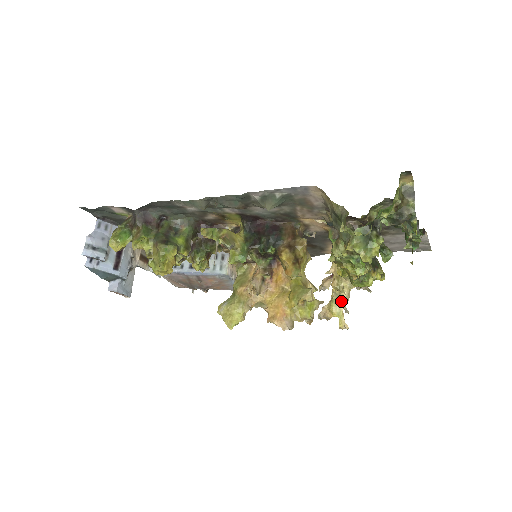
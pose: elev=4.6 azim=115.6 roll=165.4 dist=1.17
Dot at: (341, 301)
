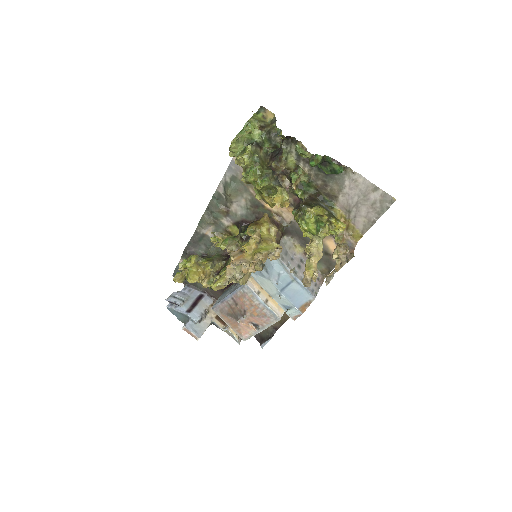
Dot at: occluded
